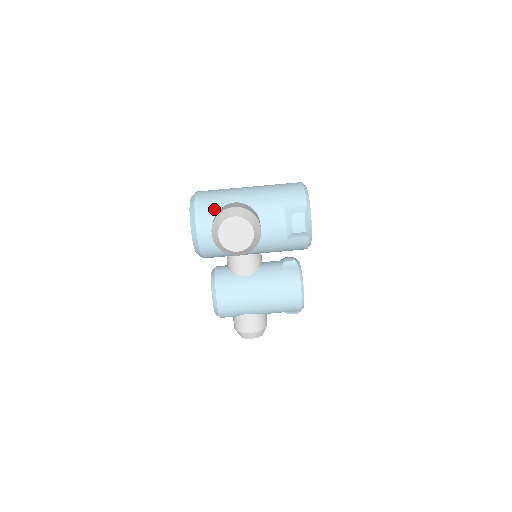
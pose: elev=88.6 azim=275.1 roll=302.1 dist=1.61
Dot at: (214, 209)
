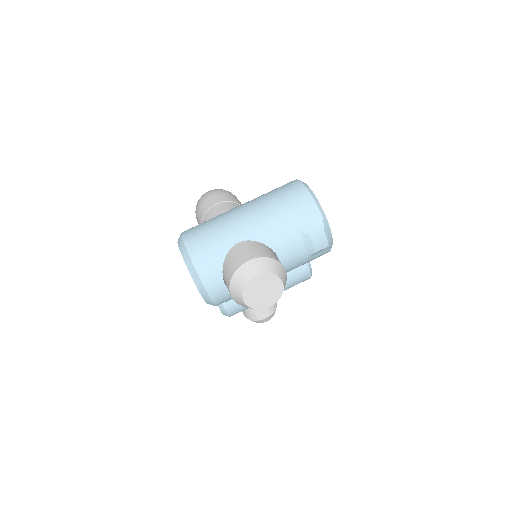
Dot at: (218, 260)
